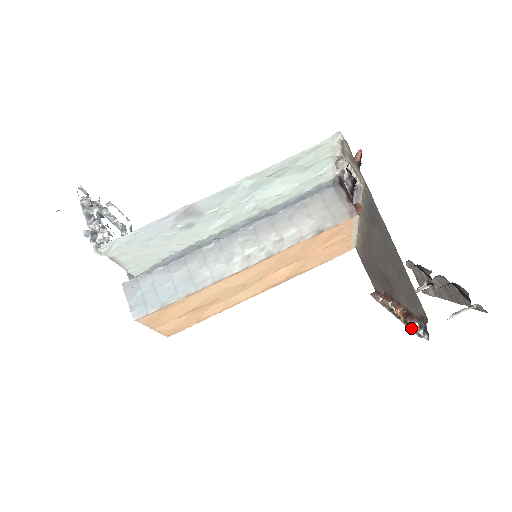
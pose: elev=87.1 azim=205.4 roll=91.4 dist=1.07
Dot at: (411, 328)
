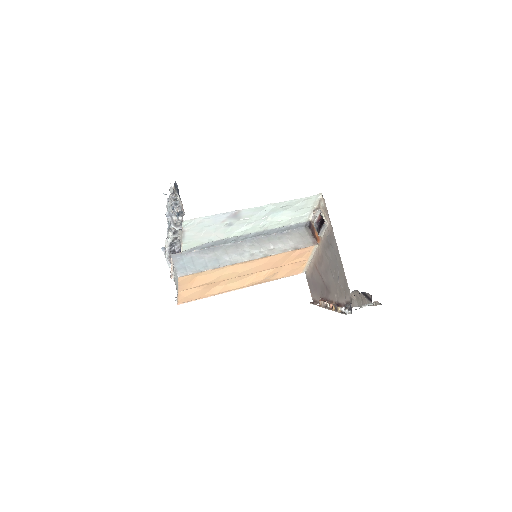
Dot at: (340, 312)
